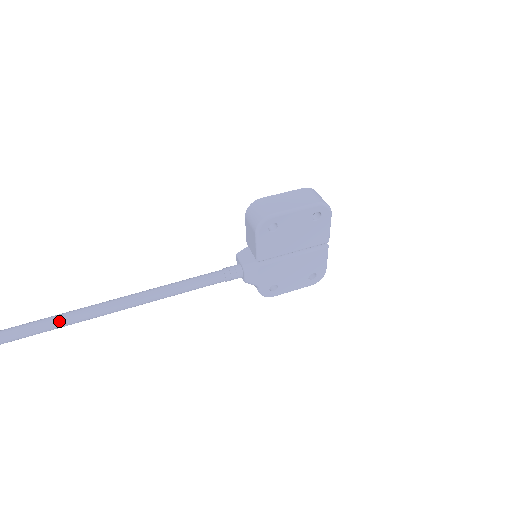
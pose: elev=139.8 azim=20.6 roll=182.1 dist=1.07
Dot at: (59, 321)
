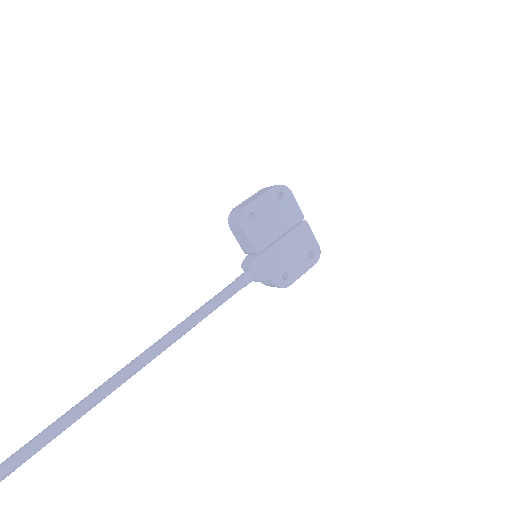
Dot at: (119, 376)
